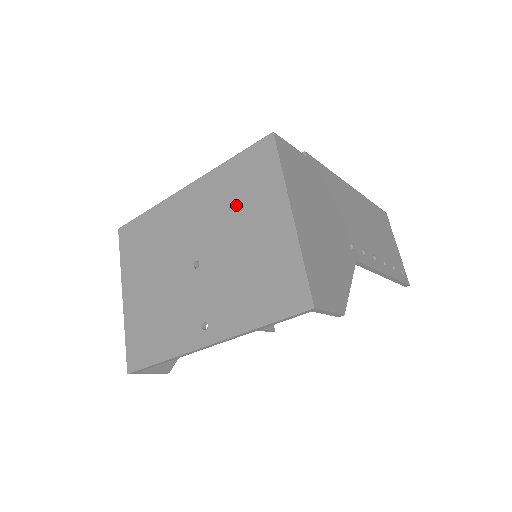
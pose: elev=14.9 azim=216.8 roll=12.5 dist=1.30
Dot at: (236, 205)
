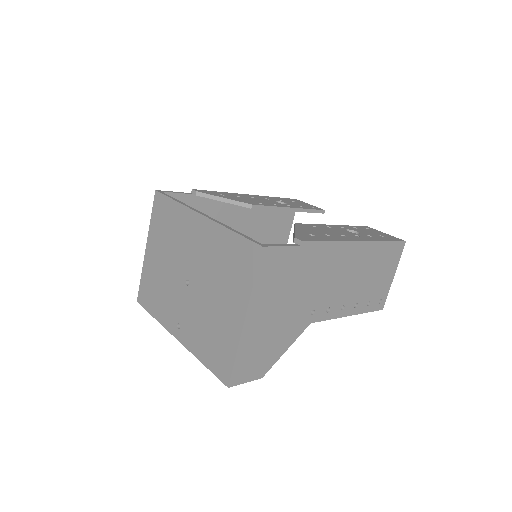
Dot at: (221, 272)
